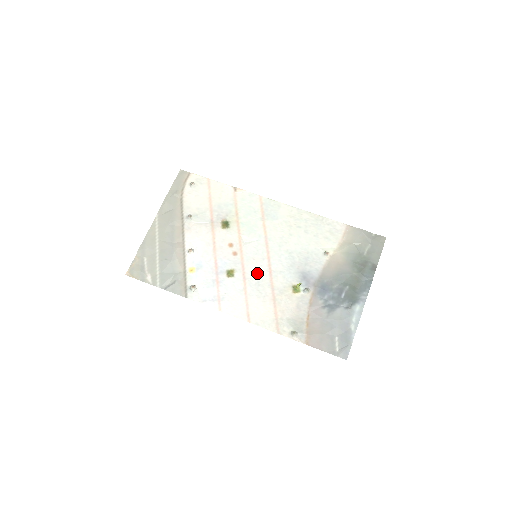
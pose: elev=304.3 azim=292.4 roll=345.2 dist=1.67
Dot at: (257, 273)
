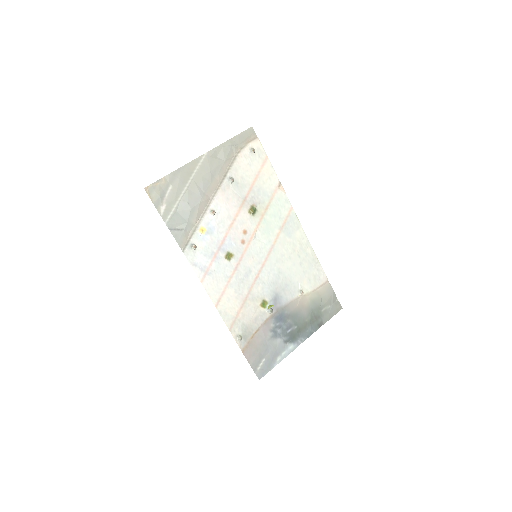
Dot at: (248, 271)
